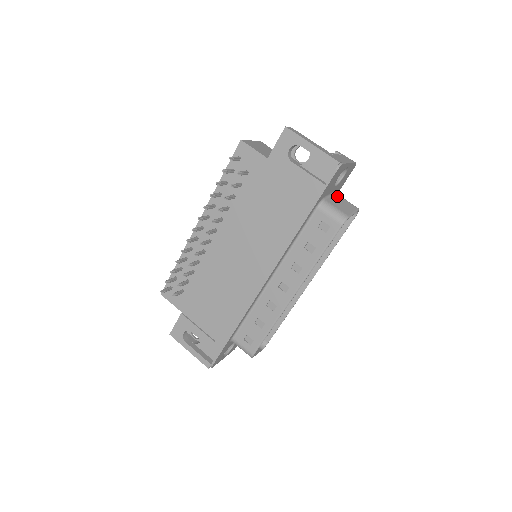
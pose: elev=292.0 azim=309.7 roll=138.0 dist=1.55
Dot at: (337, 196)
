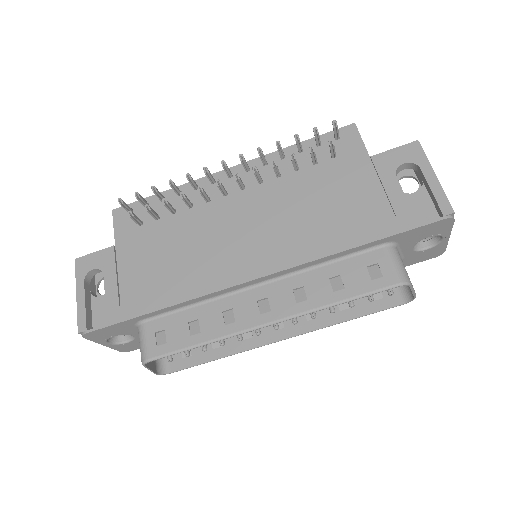
Dot at: occluded
